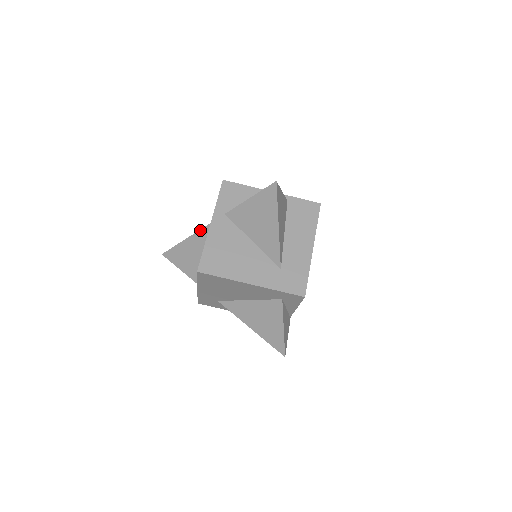
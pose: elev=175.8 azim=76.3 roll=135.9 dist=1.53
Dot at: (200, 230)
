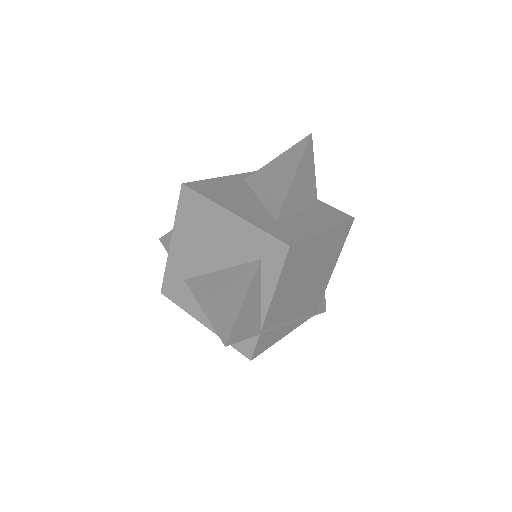
Dot at: occluded
